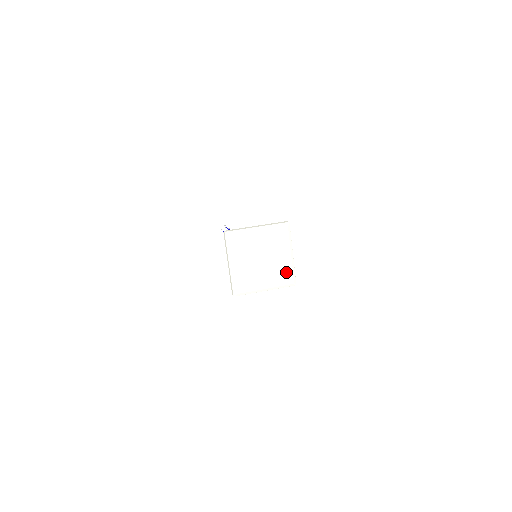
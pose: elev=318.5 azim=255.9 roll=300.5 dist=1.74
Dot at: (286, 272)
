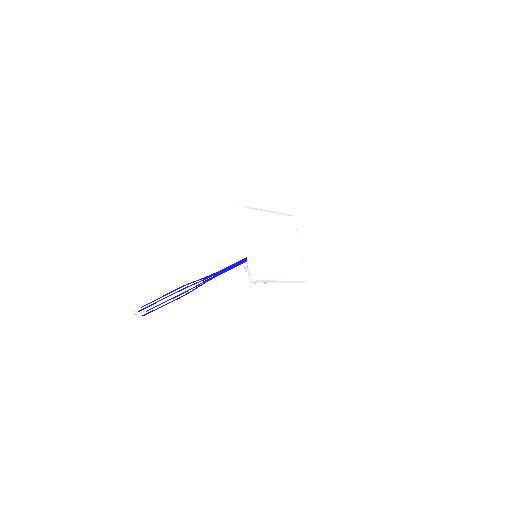
Dot at: (299, 263)
